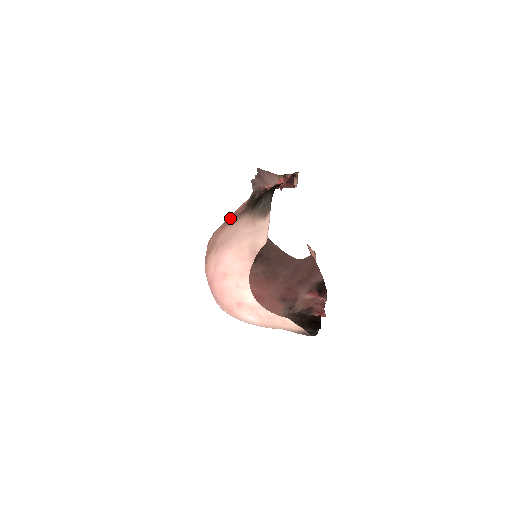
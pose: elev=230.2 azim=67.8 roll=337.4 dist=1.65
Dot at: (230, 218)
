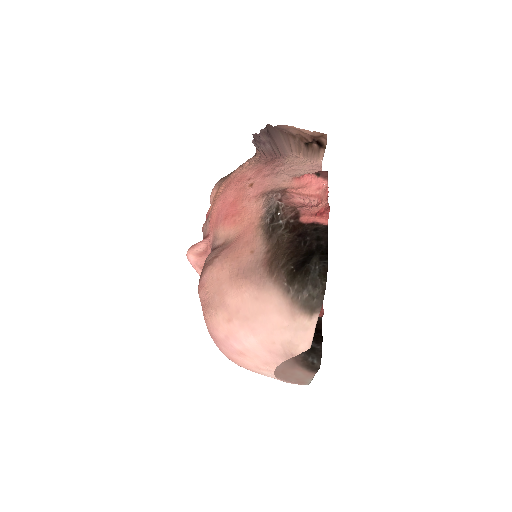
Dot at: (242, 256)
